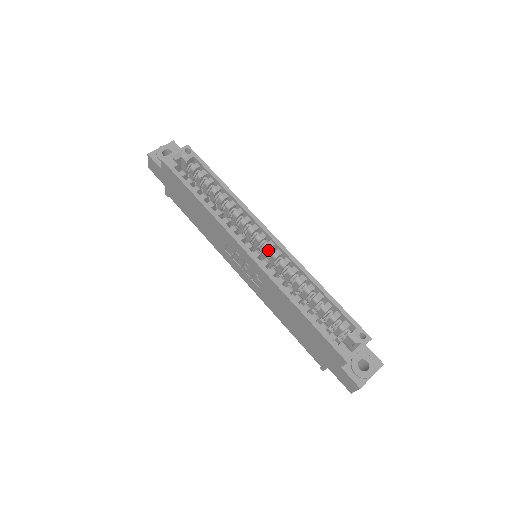
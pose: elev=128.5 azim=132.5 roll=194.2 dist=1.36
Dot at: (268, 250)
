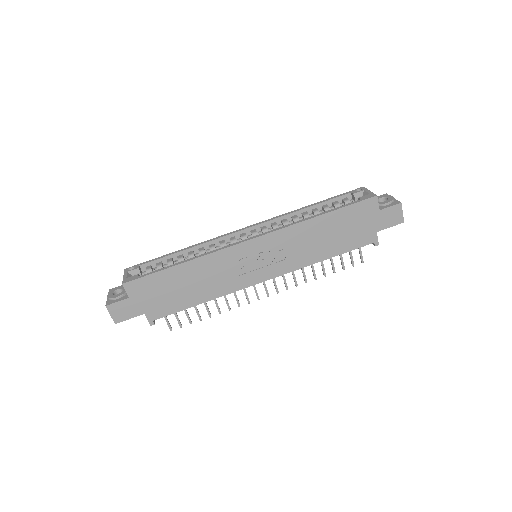
Dot at: occluded
